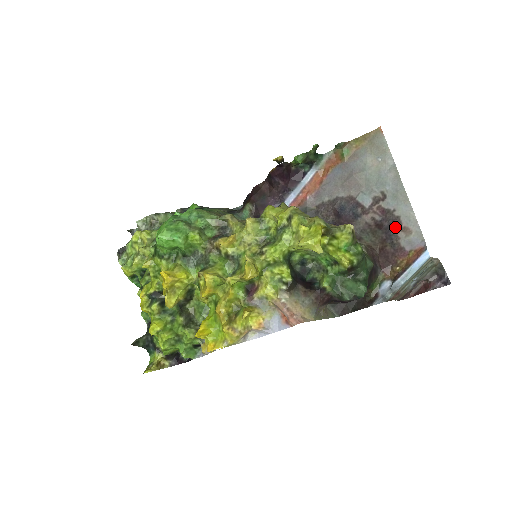
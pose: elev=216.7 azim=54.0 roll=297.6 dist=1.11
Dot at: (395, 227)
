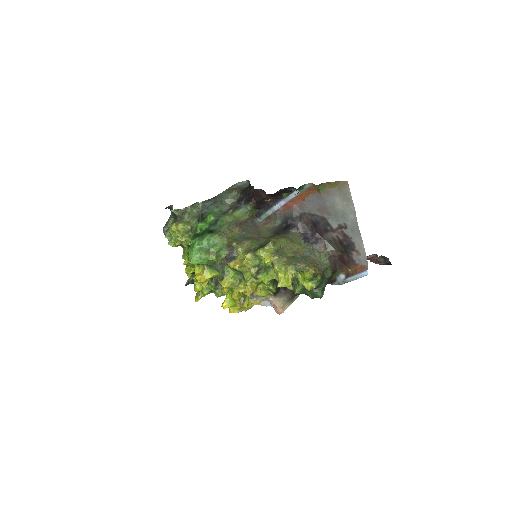
Dot at: (351, 248)
